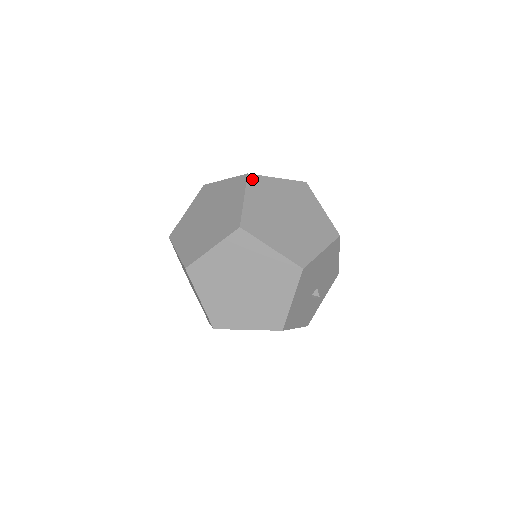
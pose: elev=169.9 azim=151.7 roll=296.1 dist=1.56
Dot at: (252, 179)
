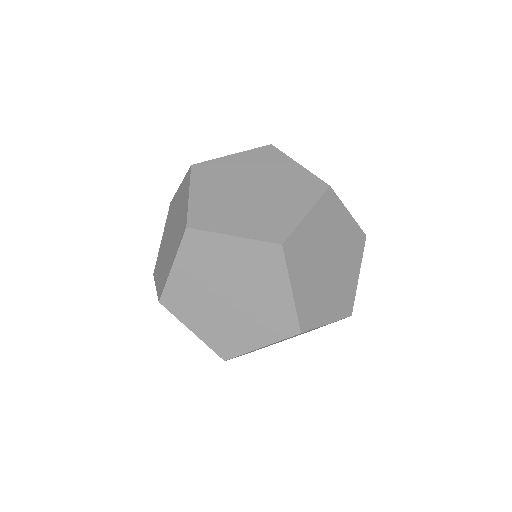
Dot at: occluded
